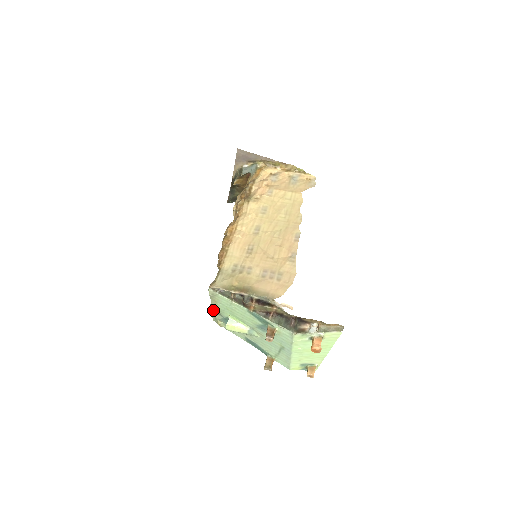
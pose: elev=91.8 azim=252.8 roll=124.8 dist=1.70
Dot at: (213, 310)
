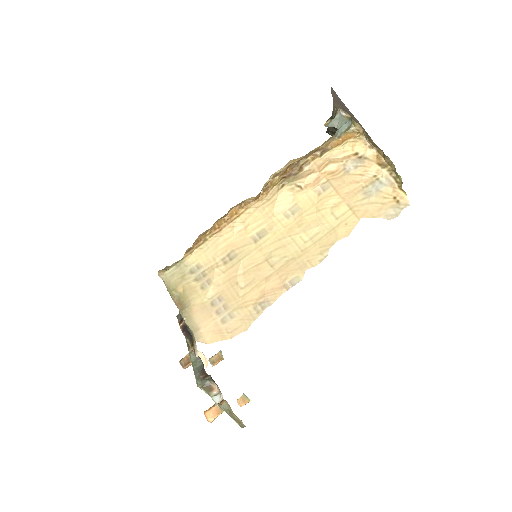
Dot at: occluded
